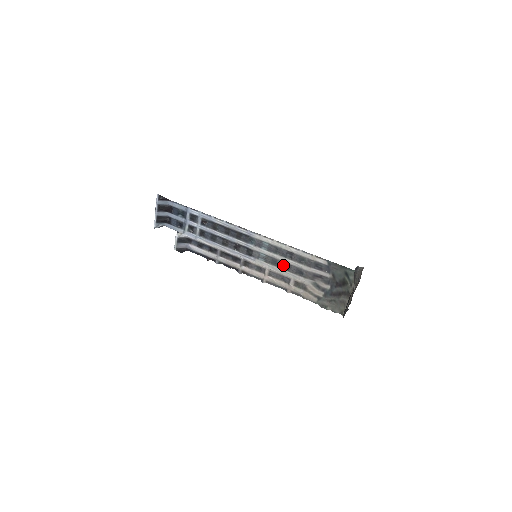
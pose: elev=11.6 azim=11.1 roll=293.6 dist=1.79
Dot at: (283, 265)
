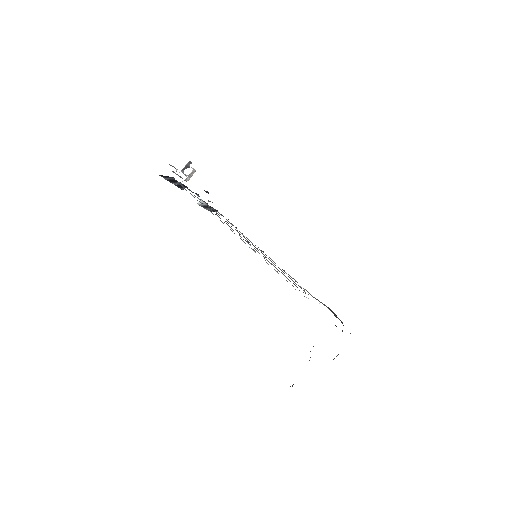
Dot at: occluded
